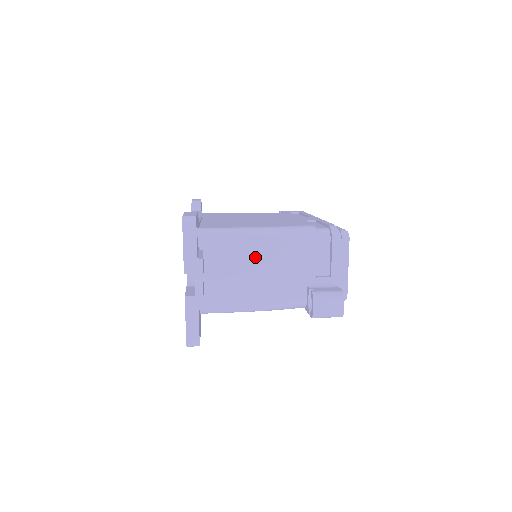
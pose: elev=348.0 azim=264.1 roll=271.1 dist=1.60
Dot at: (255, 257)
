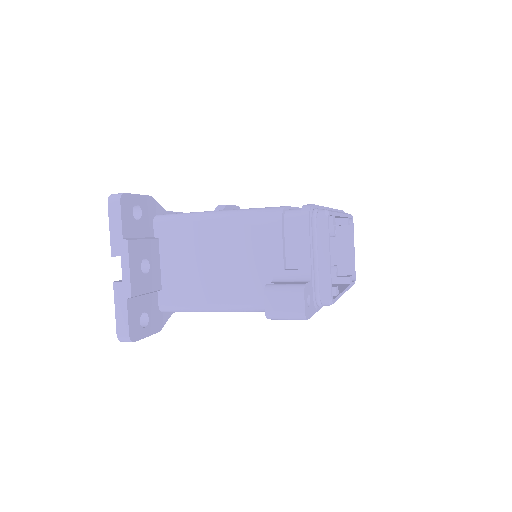
Dot at: (211, 245)
